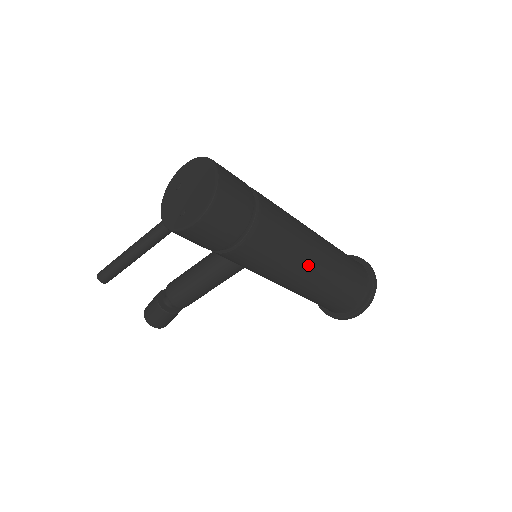
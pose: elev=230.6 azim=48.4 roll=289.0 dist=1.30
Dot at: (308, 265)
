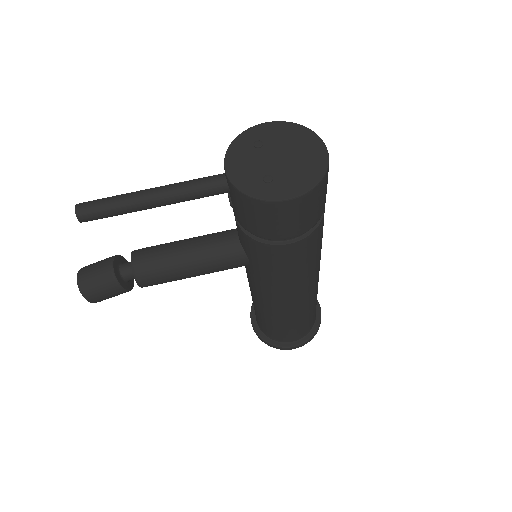
Dot at: (310, 286)
